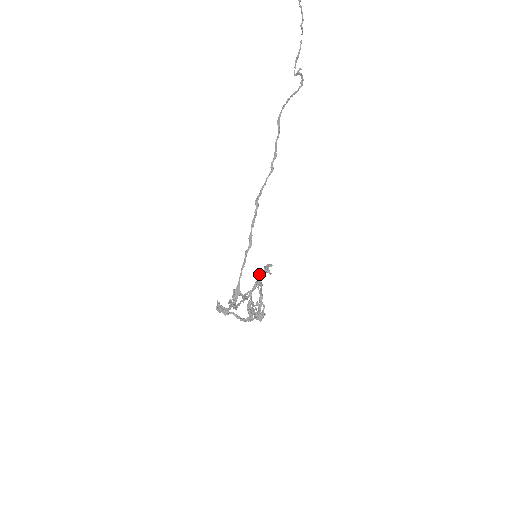
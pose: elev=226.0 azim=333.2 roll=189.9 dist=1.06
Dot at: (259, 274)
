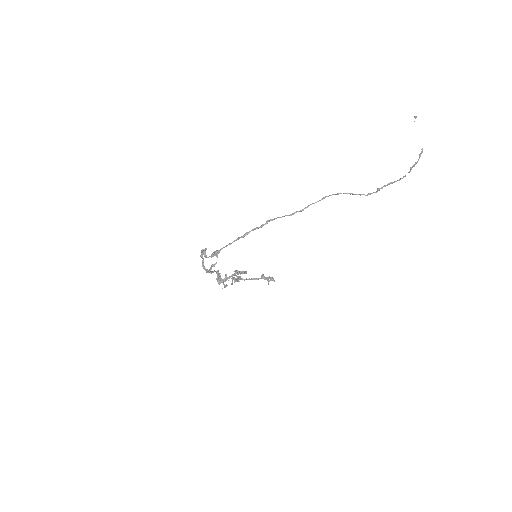
Dot at: (263, 277)
